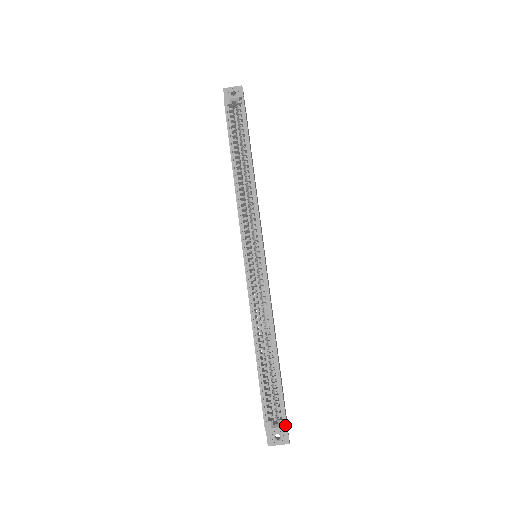
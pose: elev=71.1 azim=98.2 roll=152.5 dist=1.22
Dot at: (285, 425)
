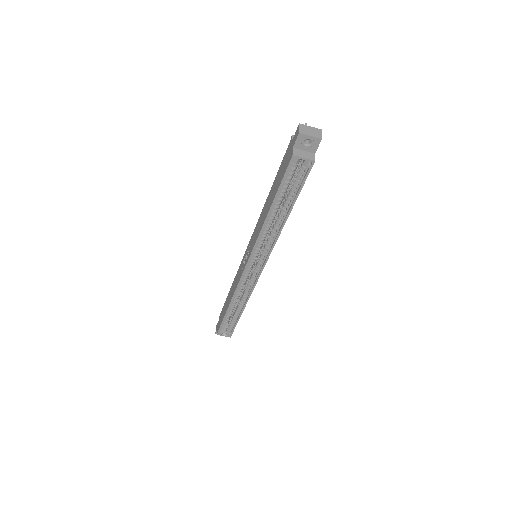
Dot at: (230, 336)
